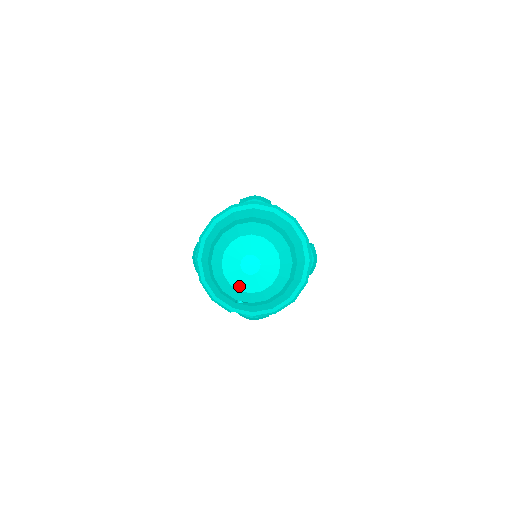
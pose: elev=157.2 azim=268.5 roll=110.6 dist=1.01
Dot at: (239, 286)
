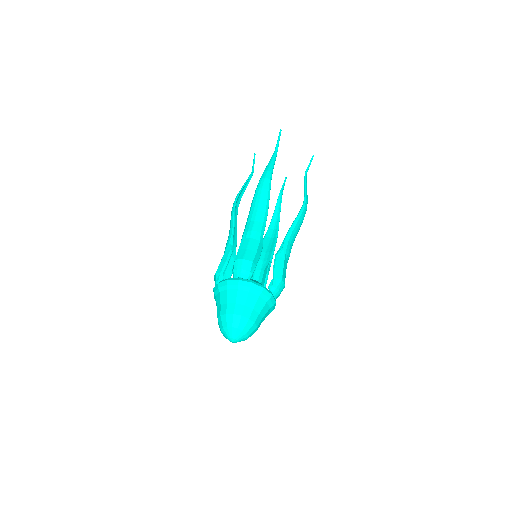
Dot at: occluded
